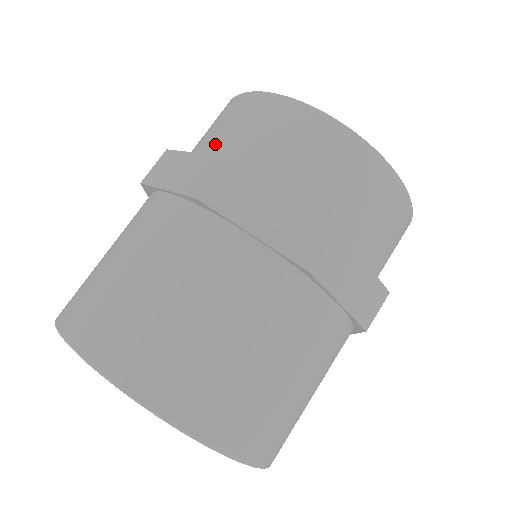
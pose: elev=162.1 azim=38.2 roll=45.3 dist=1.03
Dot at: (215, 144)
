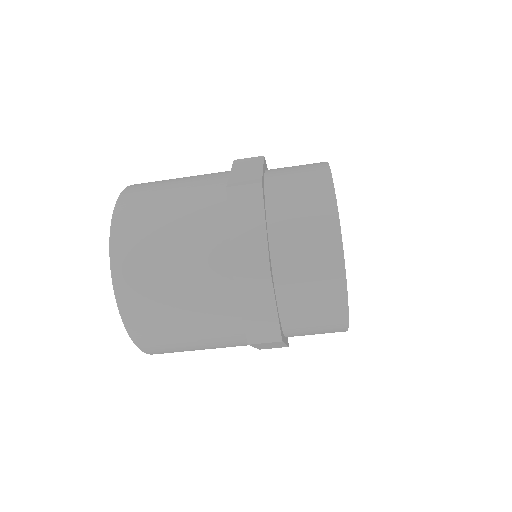
Dot at: (283, 229)
